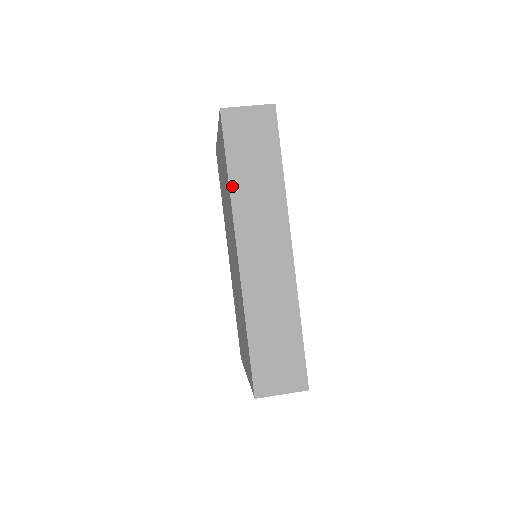
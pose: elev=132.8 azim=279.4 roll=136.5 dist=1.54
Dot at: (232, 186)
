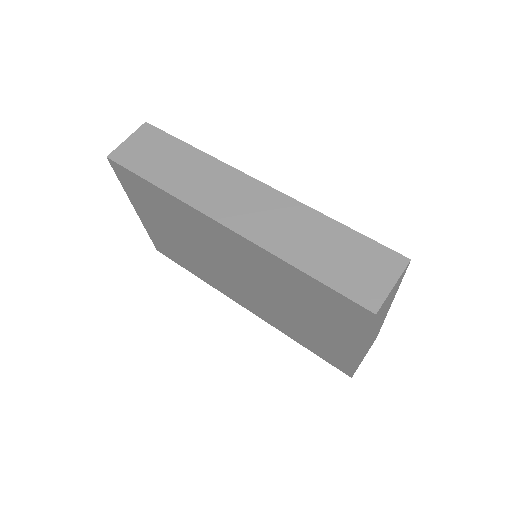
Dot at: (167, 189)
